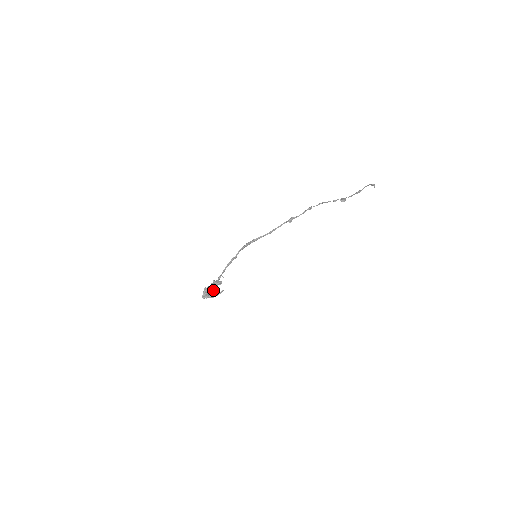
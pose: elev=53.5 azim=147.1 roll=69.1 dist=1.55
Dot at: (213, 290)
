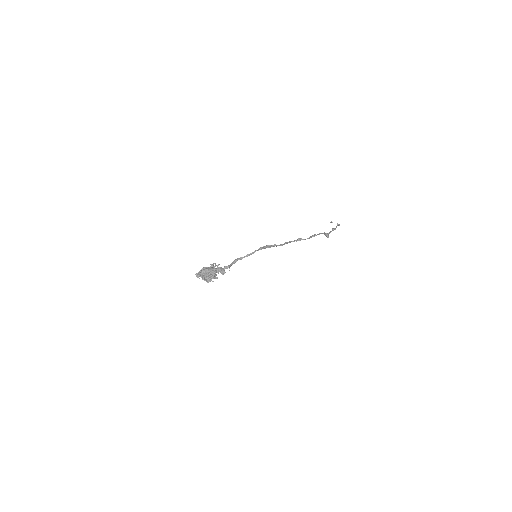
Dot at: (215, 277)
